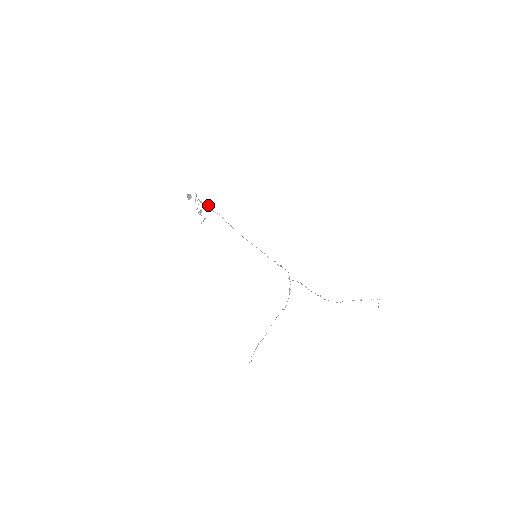
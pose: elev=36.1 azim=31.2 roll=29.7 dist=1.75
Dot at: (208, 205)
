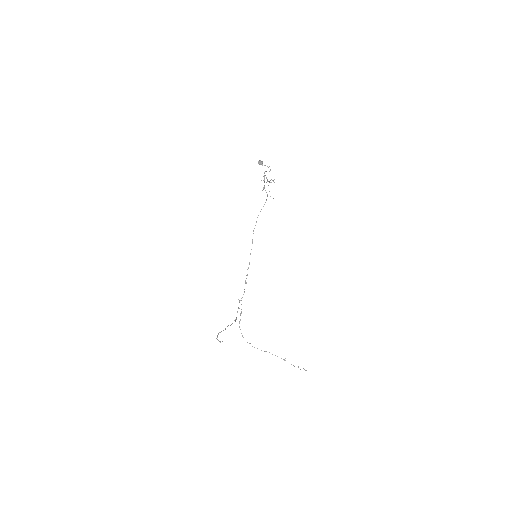
Dot at: occluded
